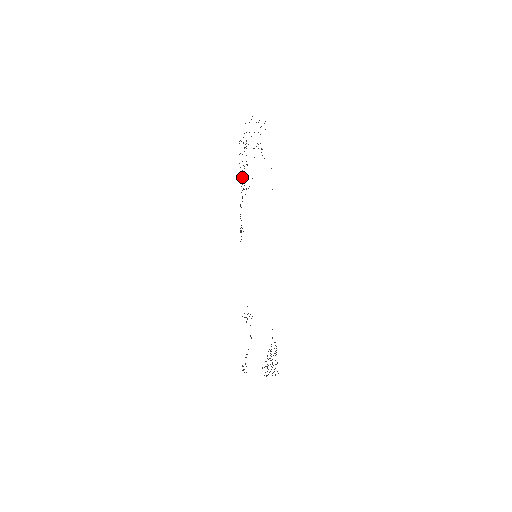
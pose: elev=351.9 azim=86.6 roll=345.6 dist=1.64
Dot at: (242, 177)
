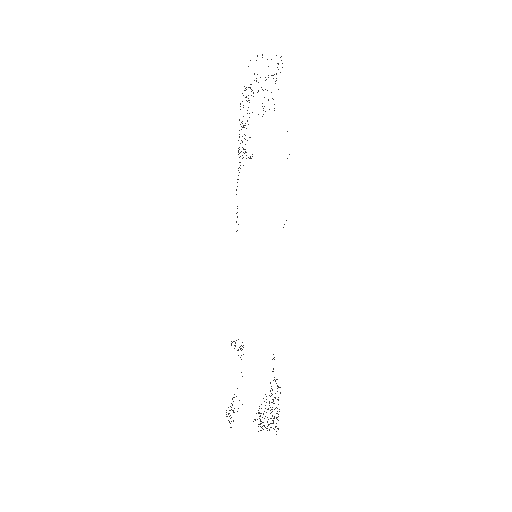
Dot at: (241, 140)
